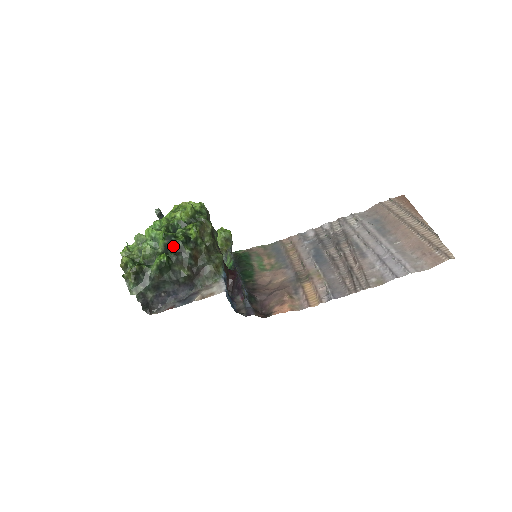
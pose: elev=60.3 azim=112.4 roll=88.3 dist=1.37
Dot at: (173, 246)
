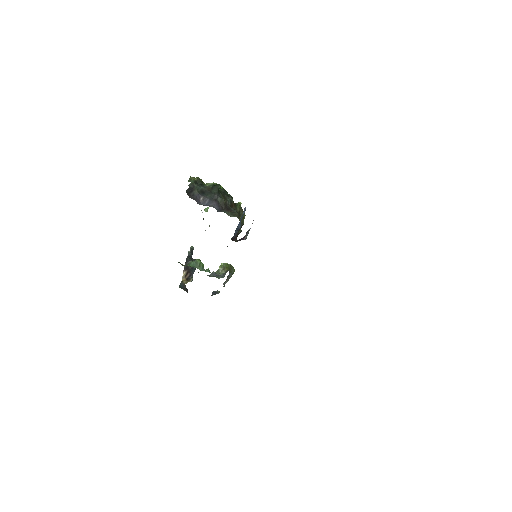
Dot at: (225, 193)
